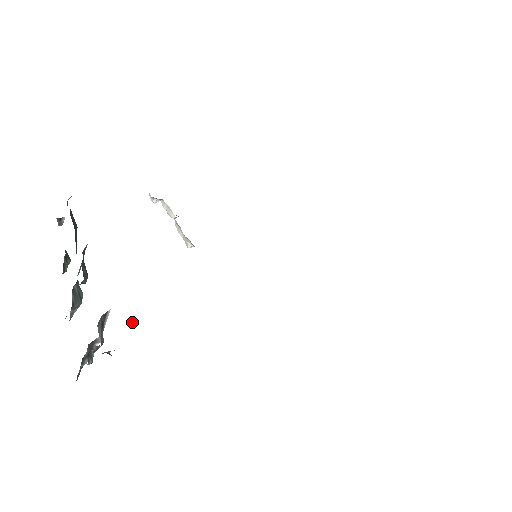
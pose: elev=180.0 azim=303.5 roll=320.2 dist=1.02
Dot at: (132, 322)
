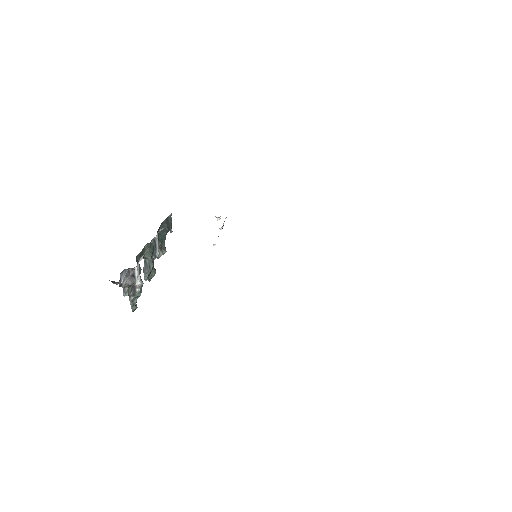
Dot at: occluded
